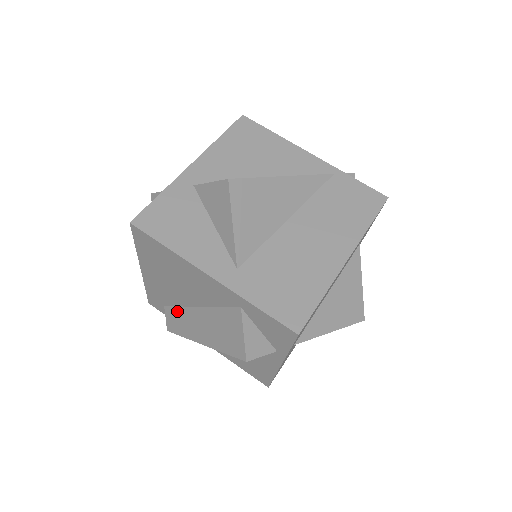
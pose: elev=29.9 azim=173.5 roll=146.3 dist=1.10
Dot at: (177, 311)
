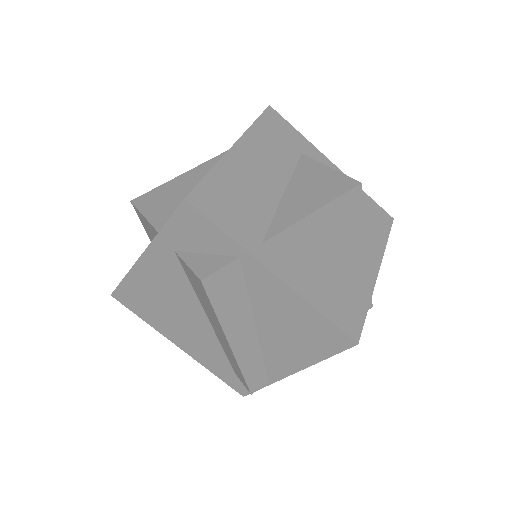
Dot at: (228, 357)
